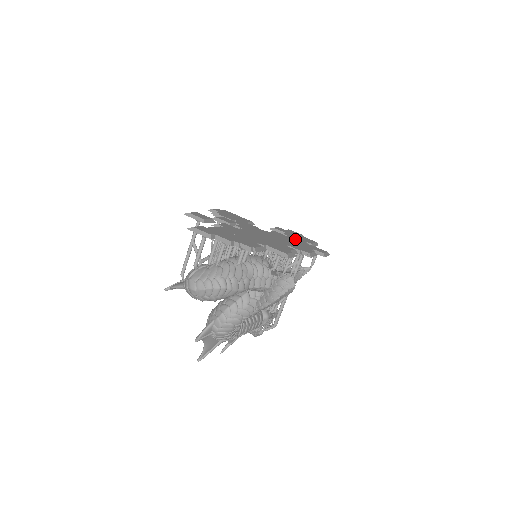
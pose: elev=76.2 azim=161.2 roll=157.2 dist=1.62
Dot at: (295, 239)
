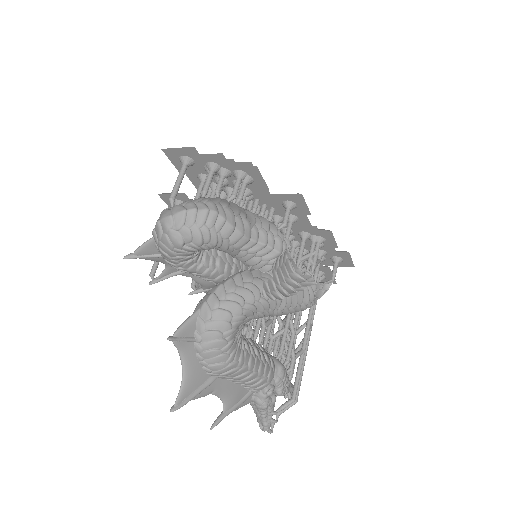
Dot at: occluded
